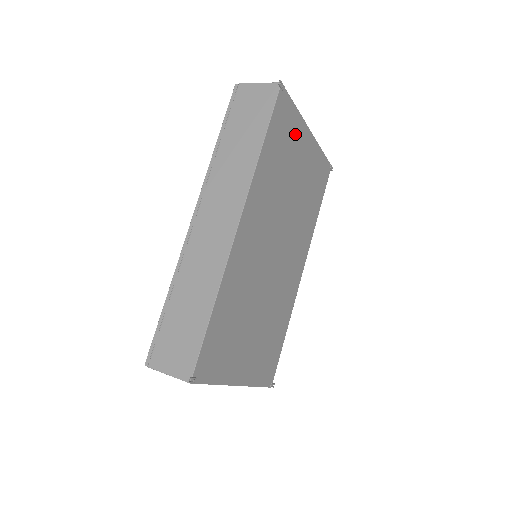
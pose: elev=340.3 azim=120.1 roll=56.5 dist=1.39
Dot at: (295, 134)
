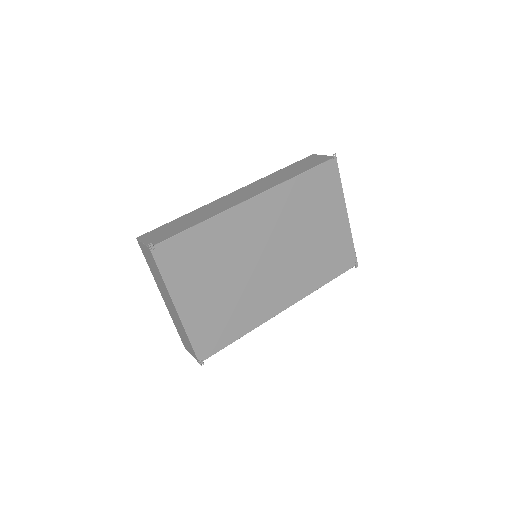
Dot at: (332, 200)
